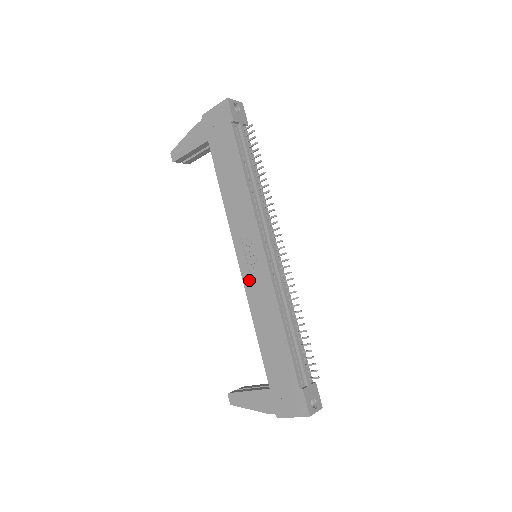
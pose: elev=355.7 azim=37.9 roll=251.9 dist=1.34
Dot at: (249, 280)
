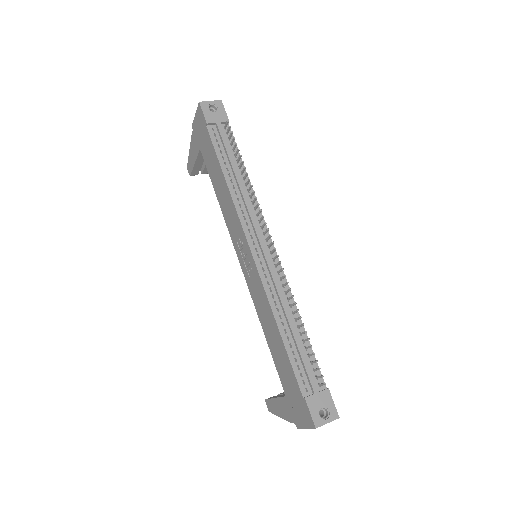
Dot at: (250, 283)
